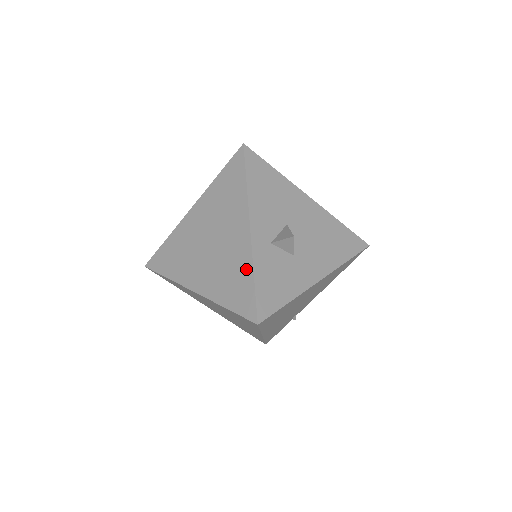
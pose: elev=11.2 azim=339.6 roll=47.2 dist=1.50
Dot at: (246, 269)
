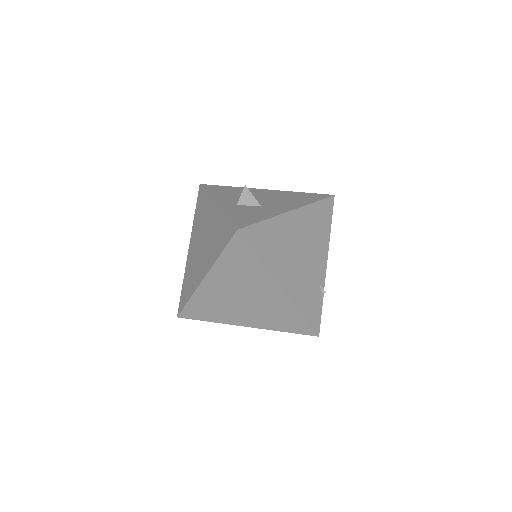
Dot at: (221, 220)
